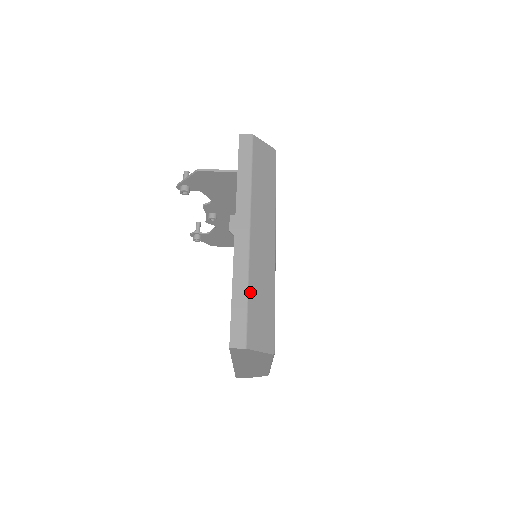
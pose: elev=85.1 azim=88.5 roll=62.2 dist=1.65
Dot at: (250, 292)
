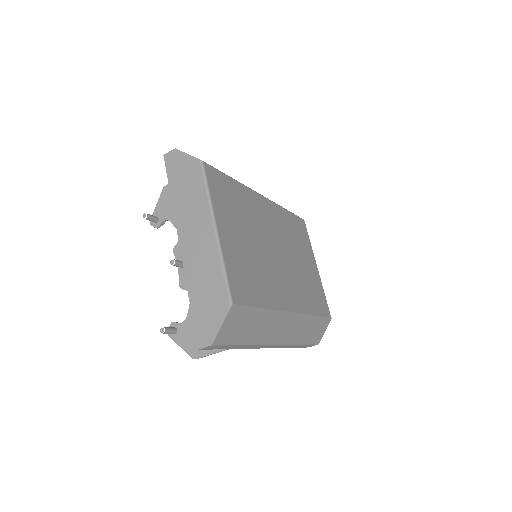
Dot at: (302, 342)
